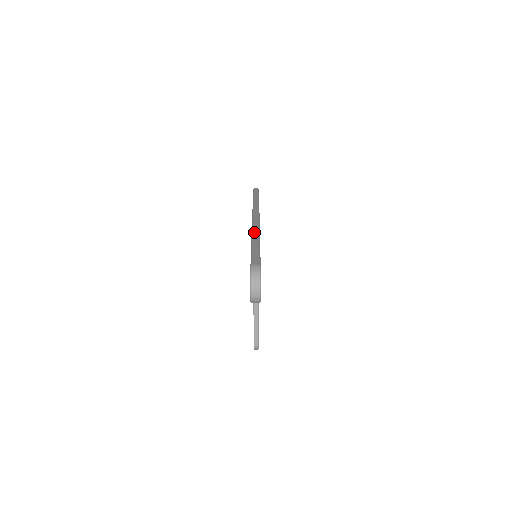
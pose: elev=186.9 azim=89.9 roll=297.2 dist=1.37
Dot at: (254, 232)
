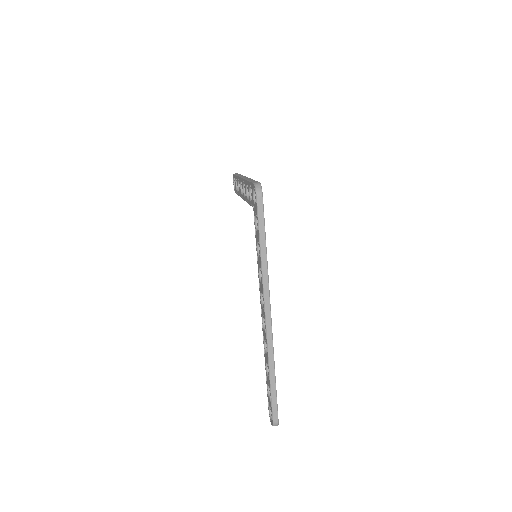
Dot at: (270, 362)
